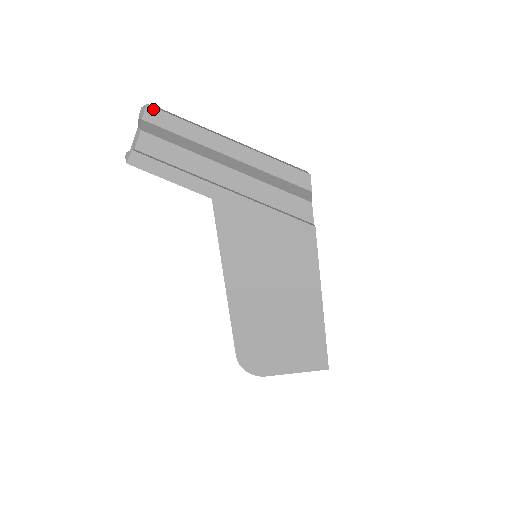
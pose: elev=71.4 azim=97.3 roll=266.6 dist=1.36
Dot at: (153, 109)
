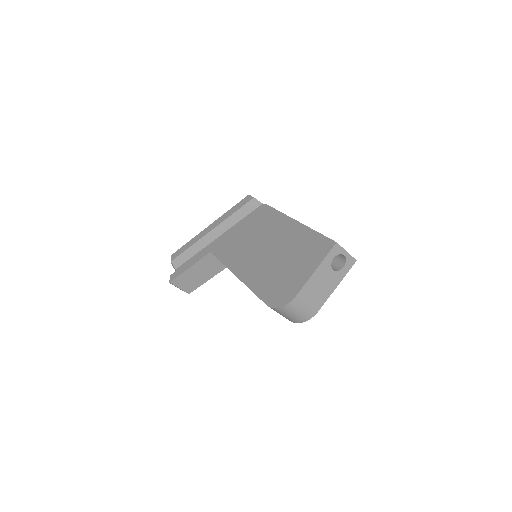
Dot at: (174, 254)
